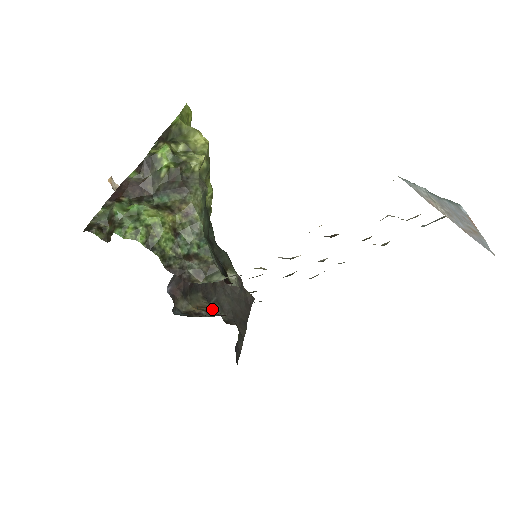
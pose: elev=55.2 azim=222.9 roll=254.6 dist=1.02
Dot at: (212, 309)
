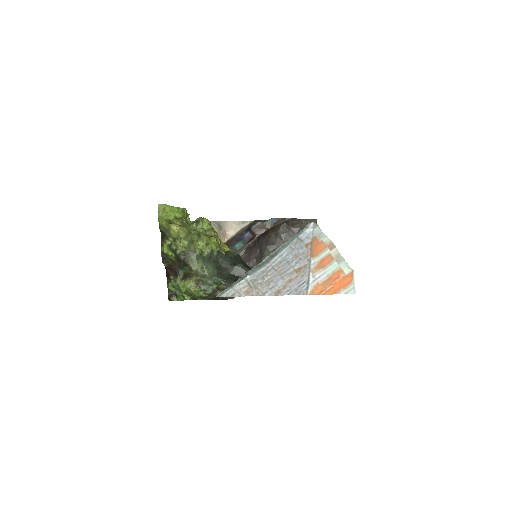
Dot at: occluded
